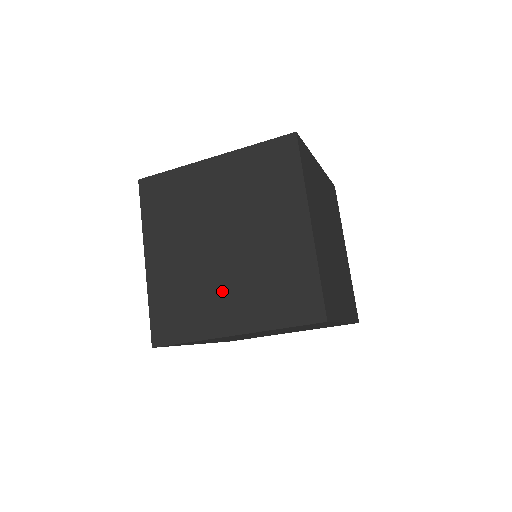
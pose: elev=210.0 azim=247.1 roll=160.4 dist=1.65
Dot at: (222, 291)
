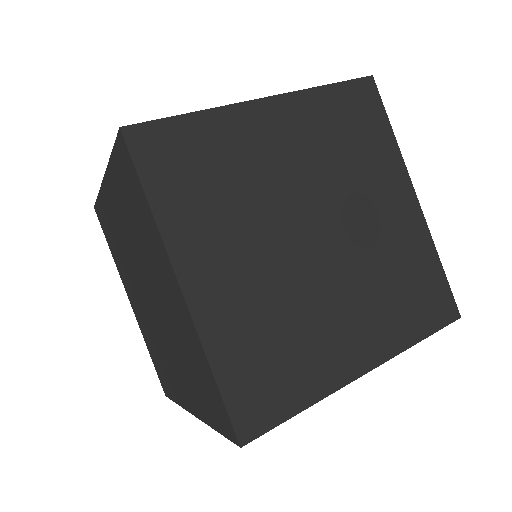
Dot at: (170, 358)
